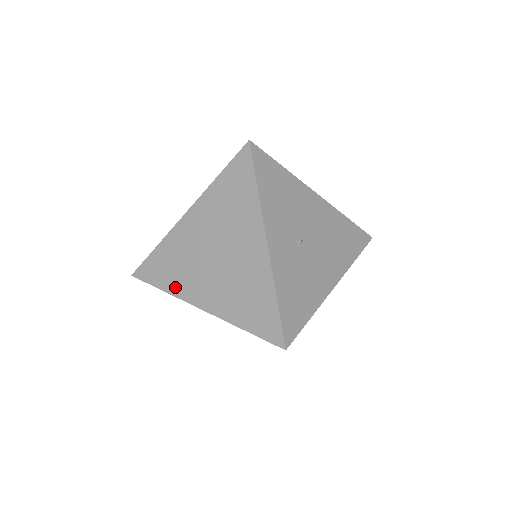
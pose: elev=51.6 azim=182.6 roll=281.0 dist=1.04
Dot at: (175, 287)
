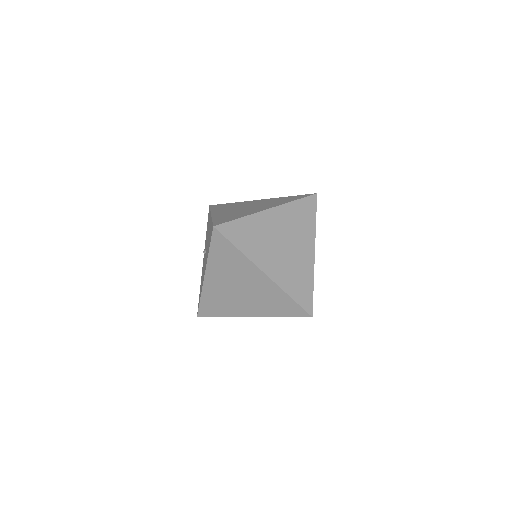
Dot at: (250, 251)
